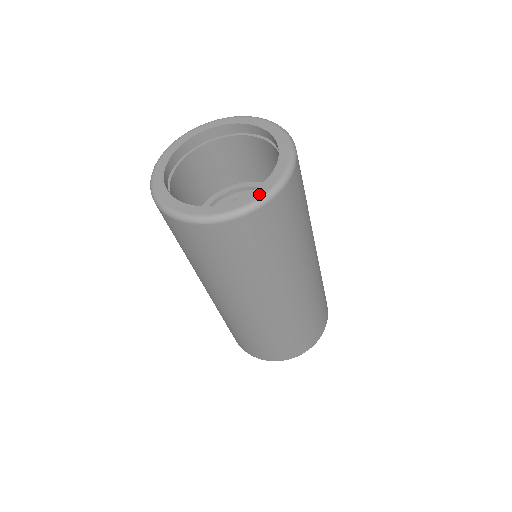
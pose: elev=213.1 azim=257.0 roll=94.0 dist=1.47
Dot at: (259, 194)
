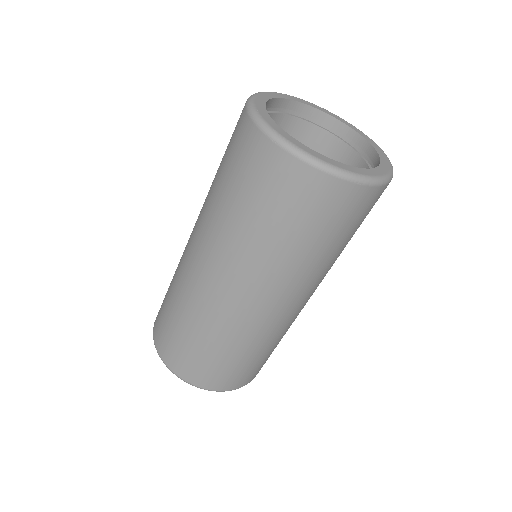
Dot at: (375, 174)
